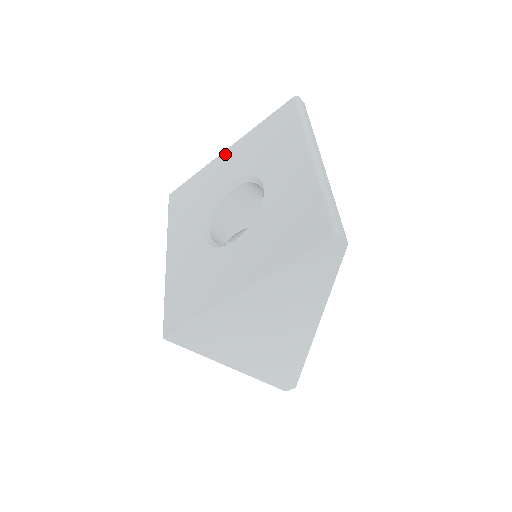
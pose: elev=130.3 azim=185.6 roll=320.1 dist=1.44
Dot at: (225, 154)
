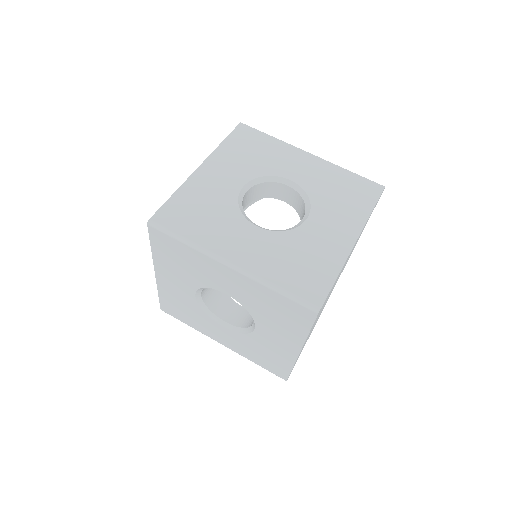
Dot at: (203, 169)
